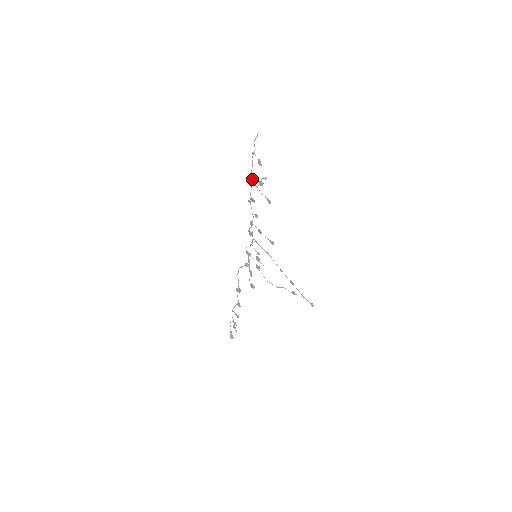
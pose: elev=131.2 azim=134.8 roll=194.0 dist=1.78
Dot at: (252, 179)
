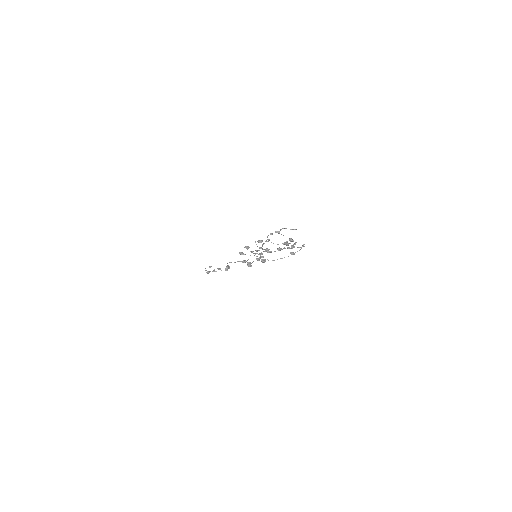
Dot at: (269, 240)
